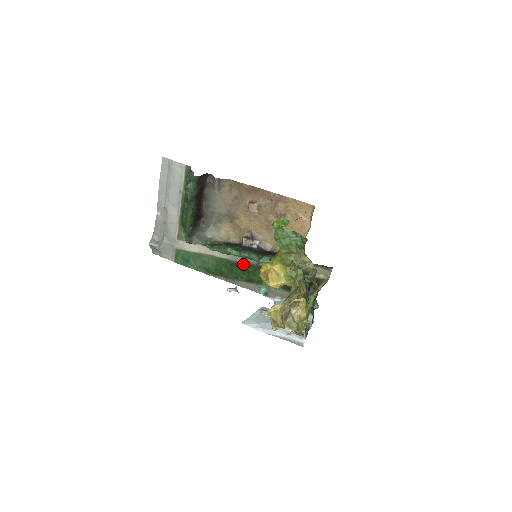
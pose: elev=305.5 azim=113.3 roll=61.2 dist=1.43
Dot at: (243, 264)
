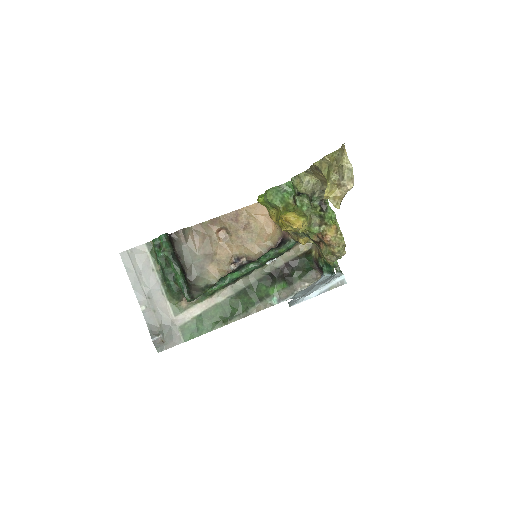
Dot at: (245, 290)
